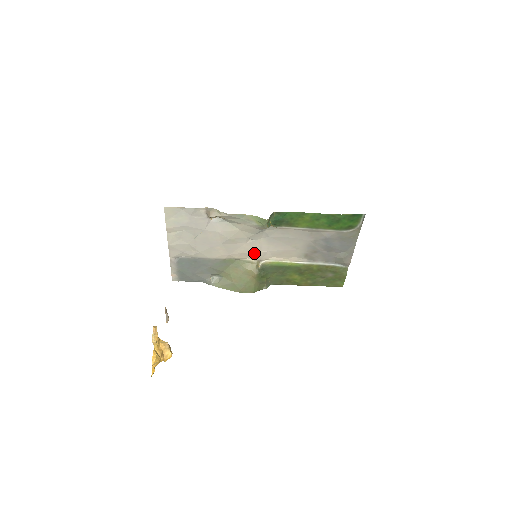
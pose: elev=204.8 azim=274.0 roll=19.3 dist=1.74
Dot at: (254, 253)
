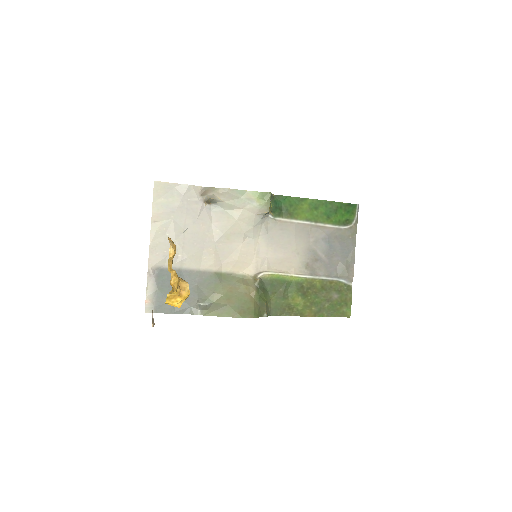
Dot at: (251, 261)
